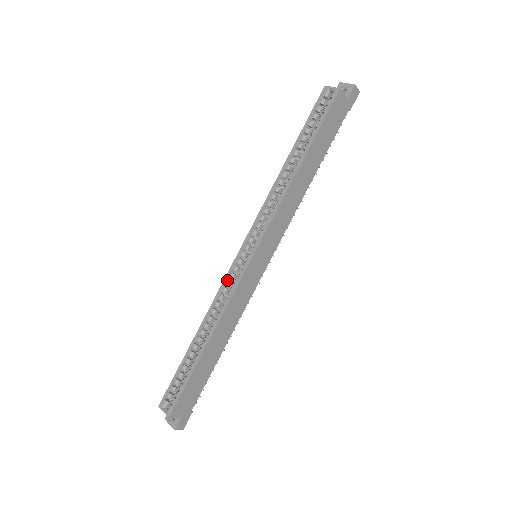
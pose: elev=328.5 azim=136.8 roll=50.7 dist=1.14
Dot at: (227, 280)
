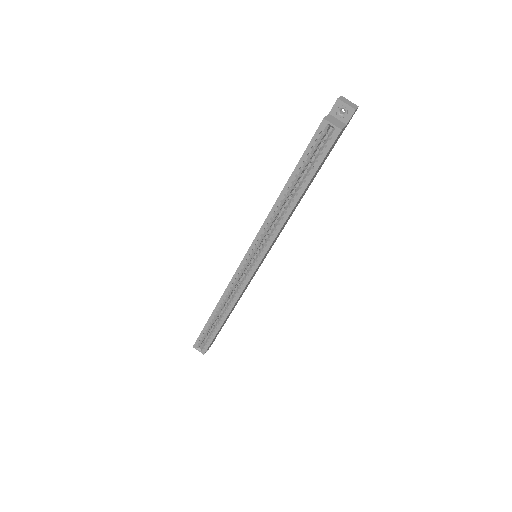
Dot at: (235, 280)
